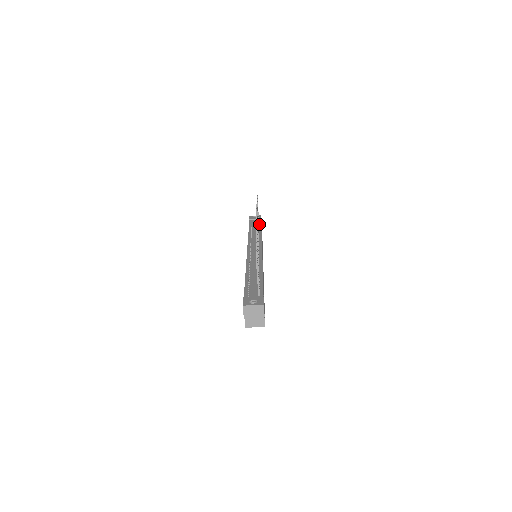
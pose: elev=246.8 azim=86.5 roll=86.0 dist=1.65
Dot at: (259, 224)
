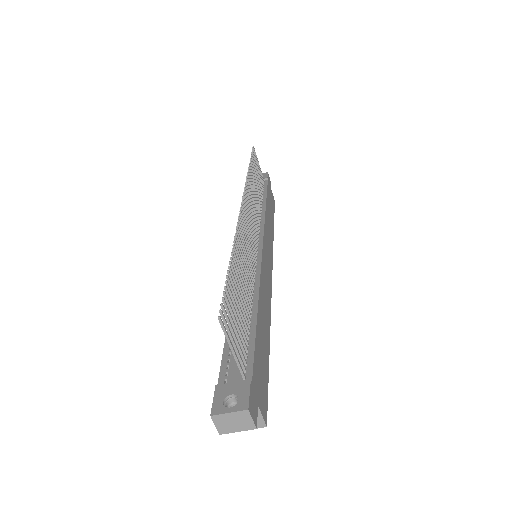
Dot at: (263, 190)
